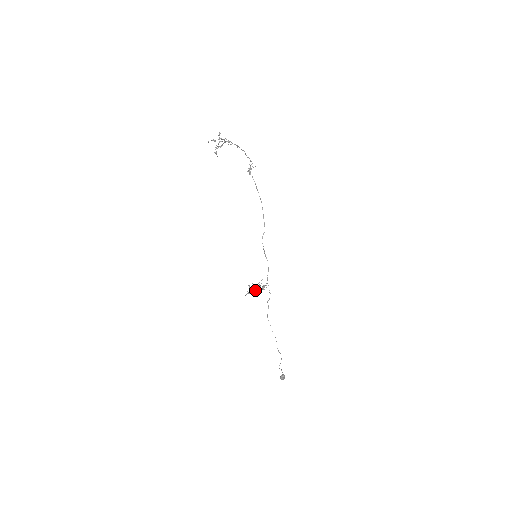
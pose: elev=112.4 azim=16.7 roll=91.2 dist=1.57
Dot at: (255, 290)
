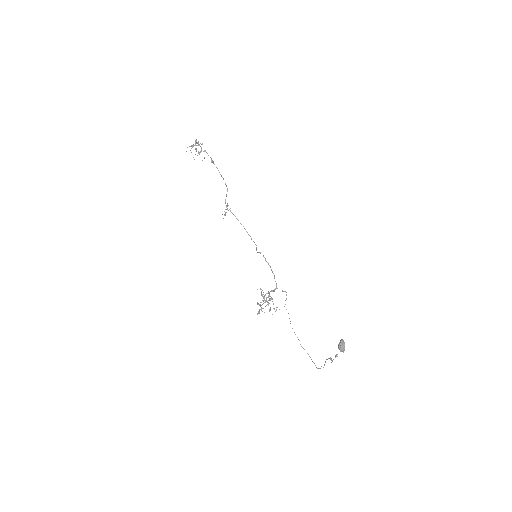
Dot at: (266, 293)
